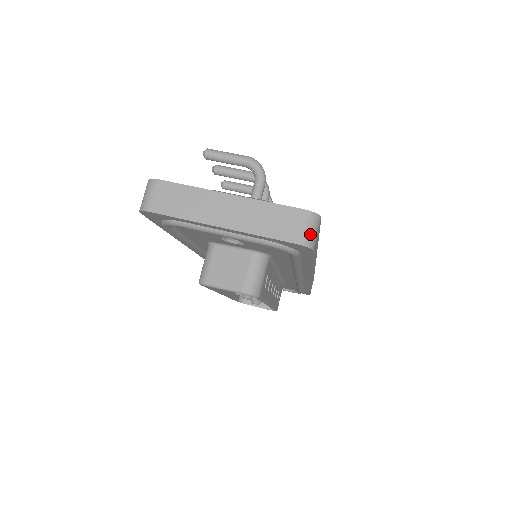
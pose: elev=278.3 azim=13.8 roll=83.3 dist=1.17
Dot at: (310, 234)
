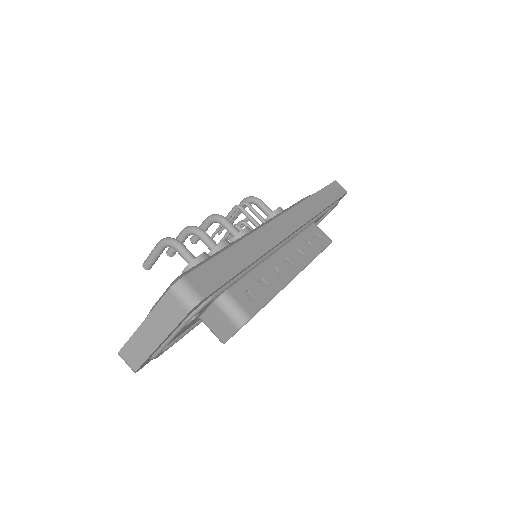
Dot at: (187, 298)
